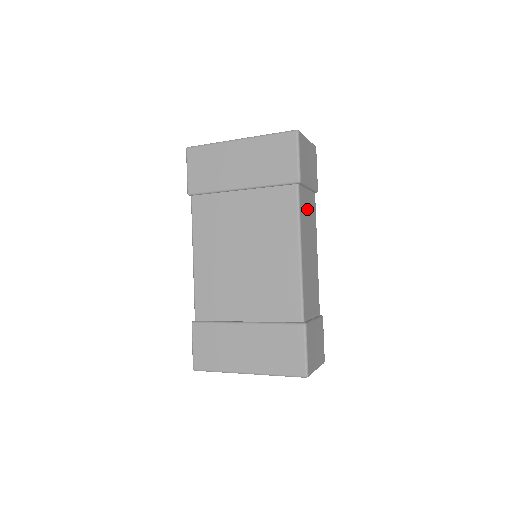
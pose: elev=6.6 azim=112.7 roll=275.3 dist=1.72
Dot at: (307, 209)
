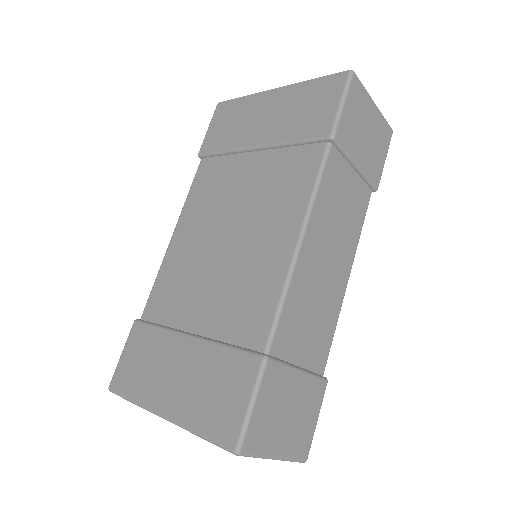
Dot at: (342, 194)
